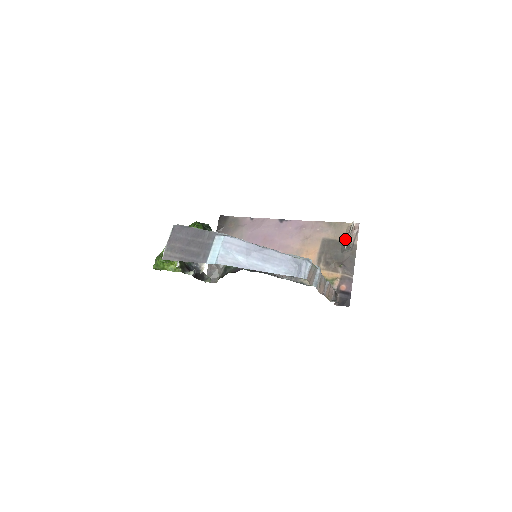
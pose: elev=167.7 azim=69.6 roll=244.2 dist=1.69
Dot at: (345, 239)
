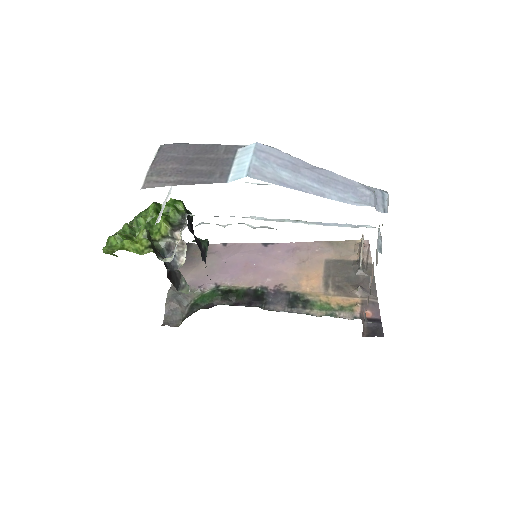
Dot at: (355, 258)
